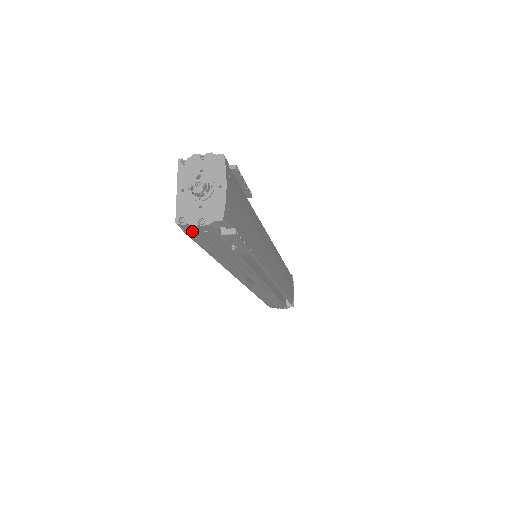
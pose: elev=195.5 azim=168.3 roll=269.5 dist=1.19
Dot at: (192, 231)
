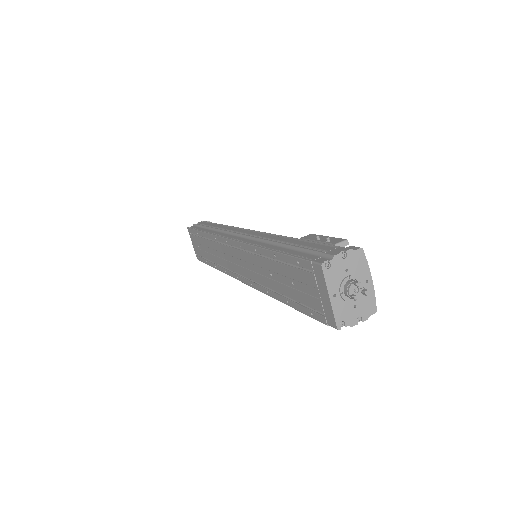
Dot at: occluded
